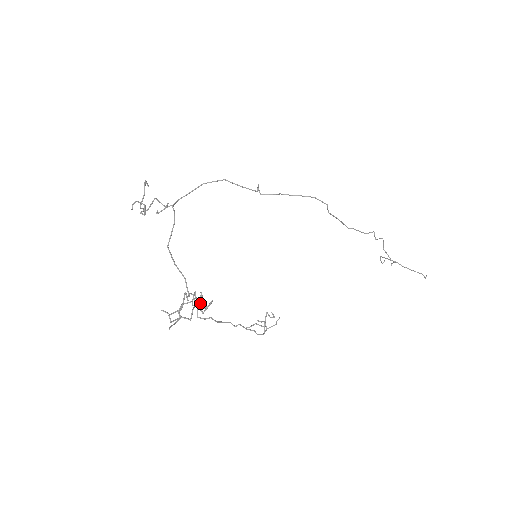
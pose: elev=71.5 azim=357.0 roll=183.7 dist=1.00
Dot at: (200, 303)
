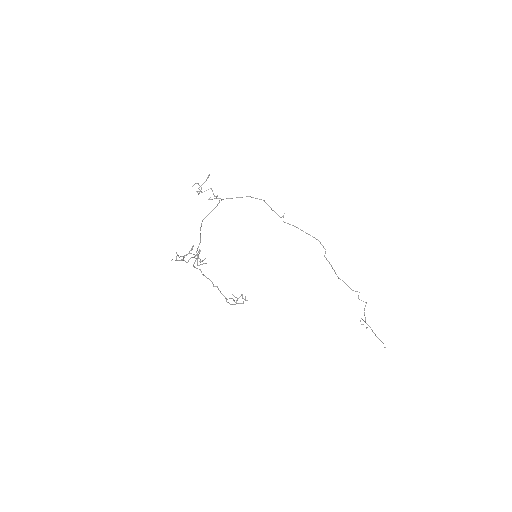
Dot at: (198, 256)
